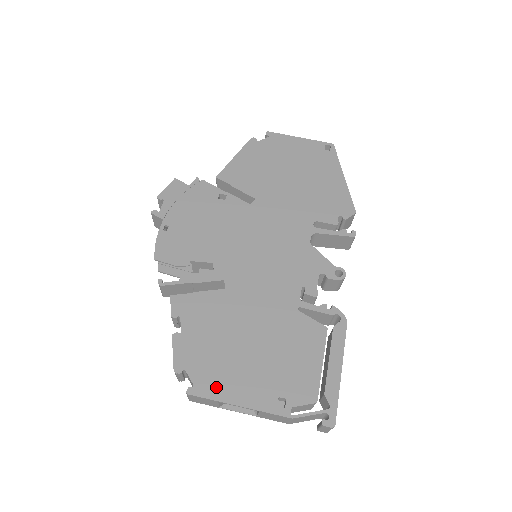
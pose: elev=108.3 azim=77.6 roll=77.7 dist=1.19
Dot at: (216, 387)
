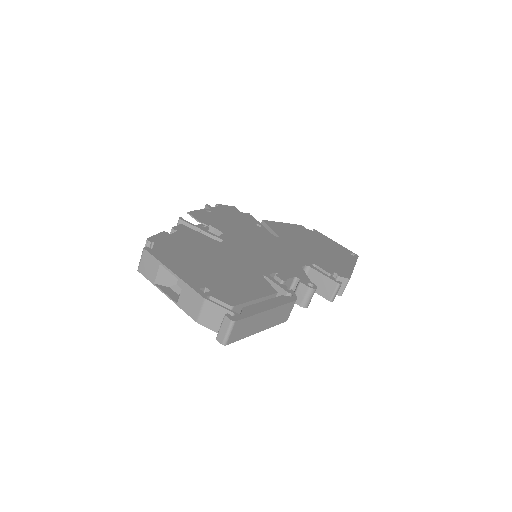
Dot at: (166, 258)
